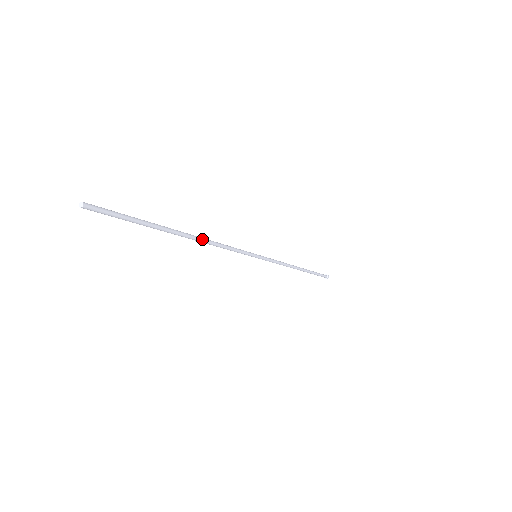
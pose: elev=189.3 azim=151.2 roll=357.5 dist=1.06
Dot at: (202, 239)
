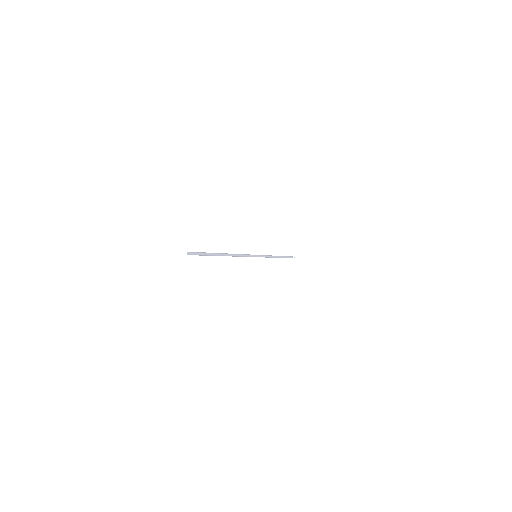
Dot at: (232, 256)
